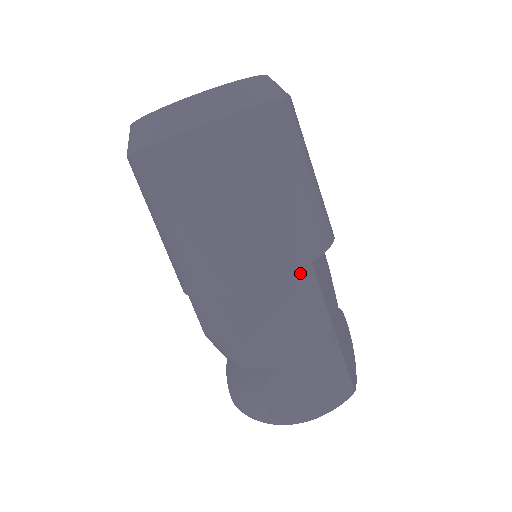
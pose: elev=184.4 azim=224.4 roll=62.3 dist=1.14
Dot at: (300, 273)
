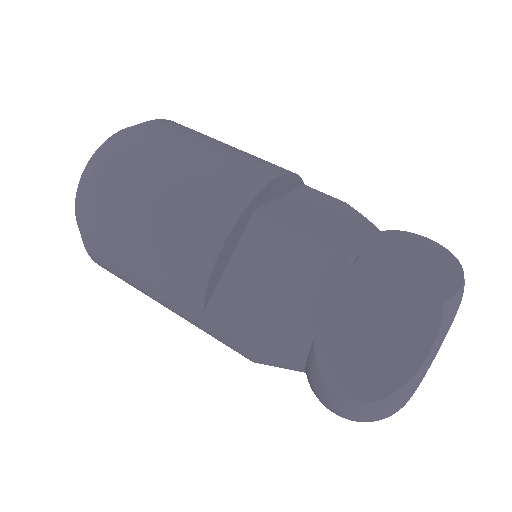
Dot at: (258, 232)
